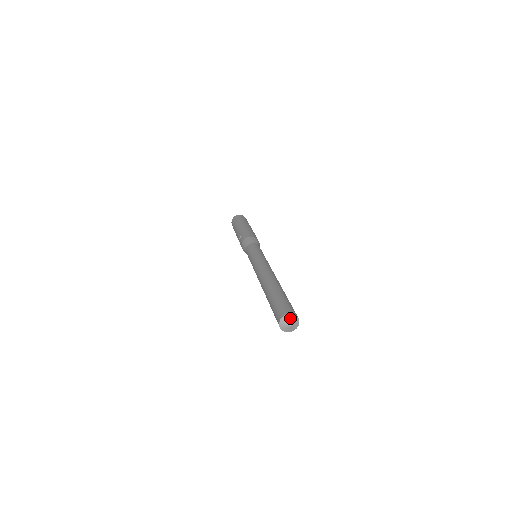
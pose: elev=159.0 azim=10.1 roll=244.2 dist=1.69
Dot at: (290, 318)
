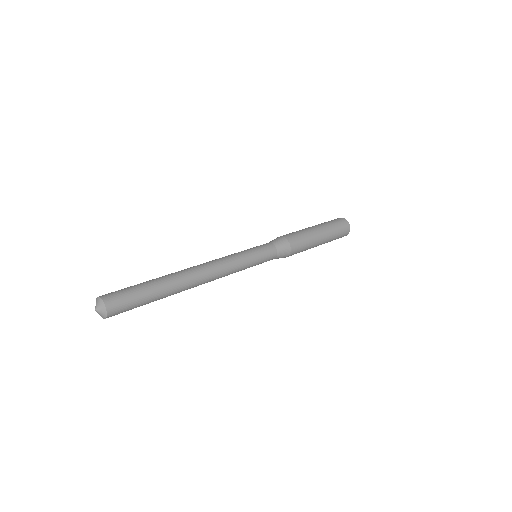
Dot at: (96, 303)
